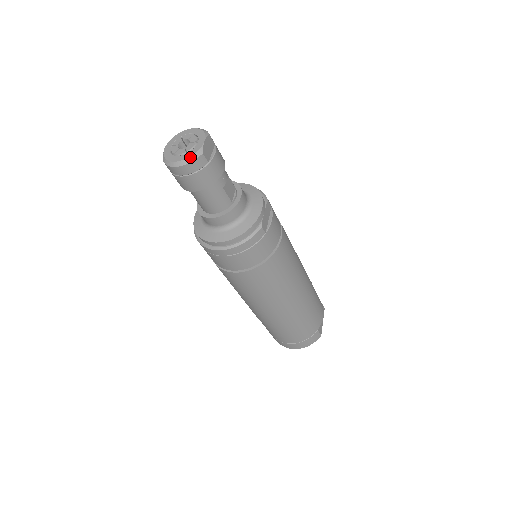
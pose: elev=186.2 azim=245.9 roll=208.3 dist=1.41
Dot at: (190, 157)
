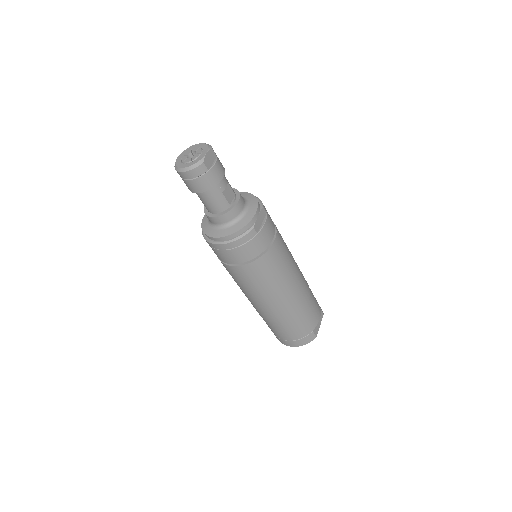
Dot at: (193, 165)
